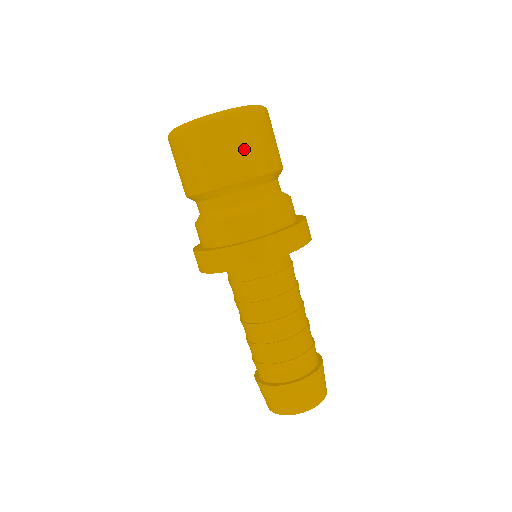
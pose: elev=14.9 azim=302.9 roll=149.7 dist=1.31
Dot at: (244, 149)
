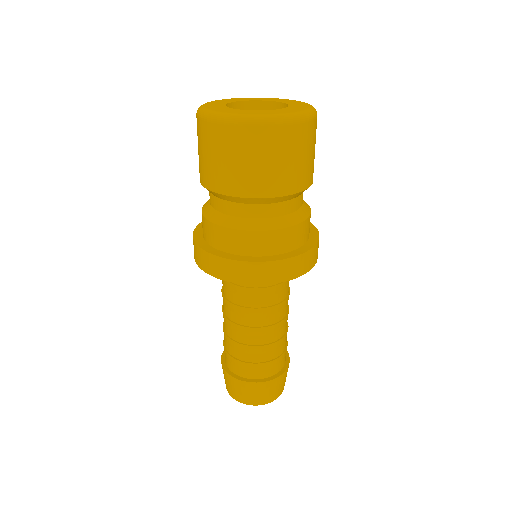
Dot at: (303, 160)
